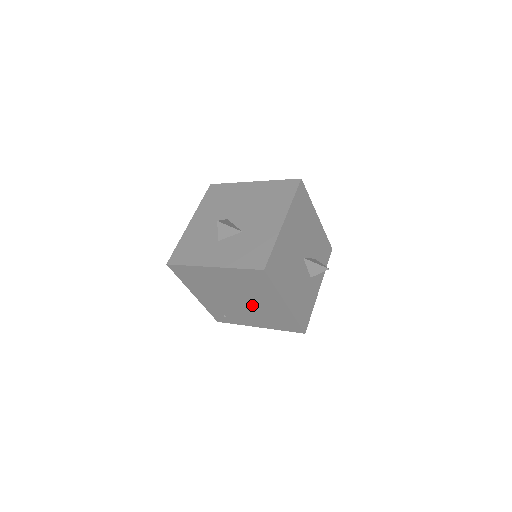
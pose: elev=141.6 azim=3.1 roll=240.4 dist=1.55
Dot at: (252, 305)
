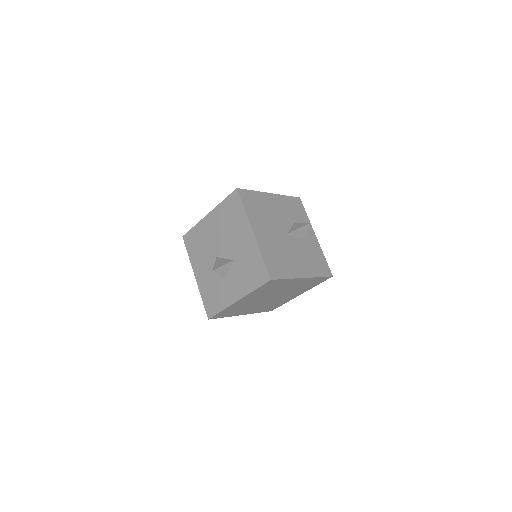
Dot at: (283, 293)
